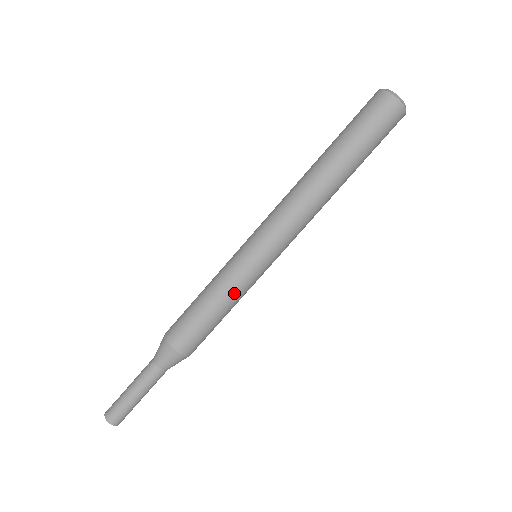
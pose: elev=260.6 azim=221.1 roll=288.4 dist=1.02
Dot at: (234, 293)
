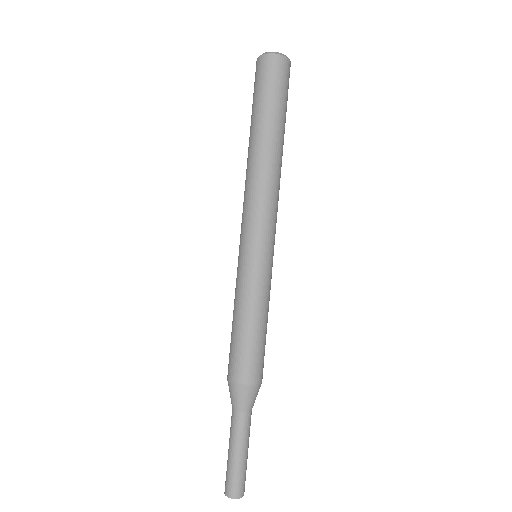
Dot at: (265, 298)
